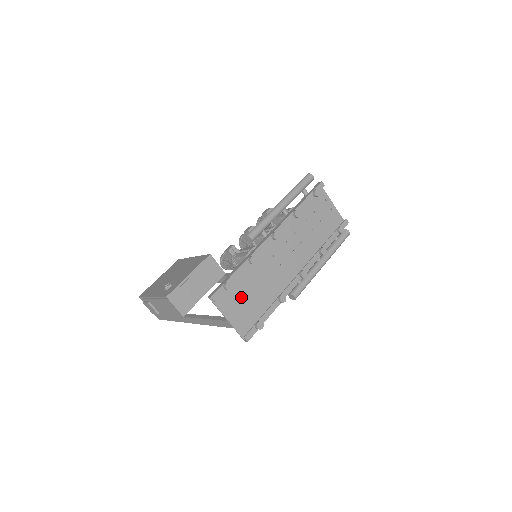
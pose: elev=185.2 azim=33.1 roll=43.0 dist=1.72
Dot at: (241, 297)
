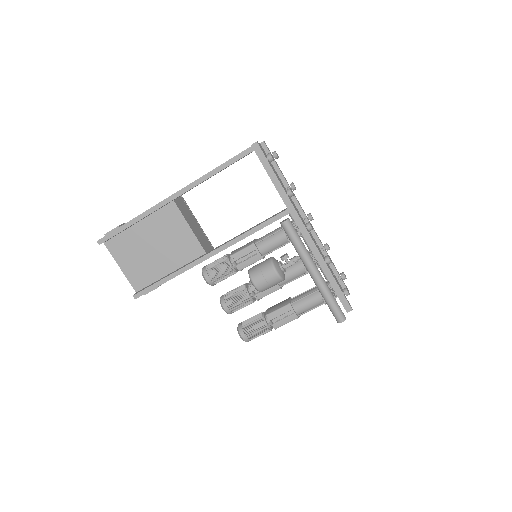
Dot at: occluded
